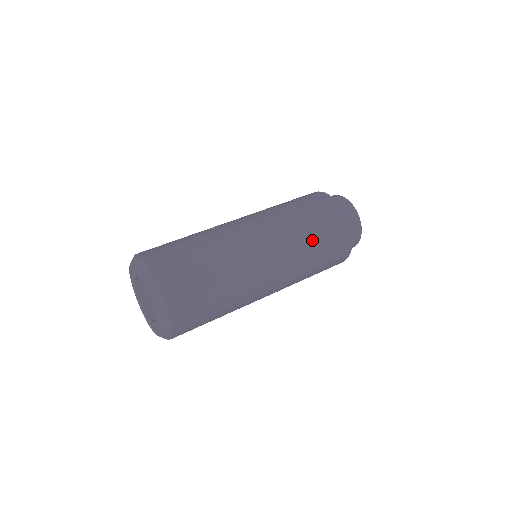
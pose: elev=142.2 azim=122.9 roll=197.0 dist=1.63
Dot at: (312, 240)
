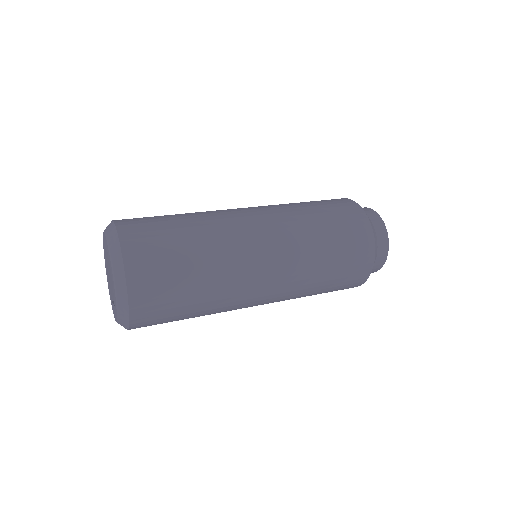
Dot at: (325, 260)
